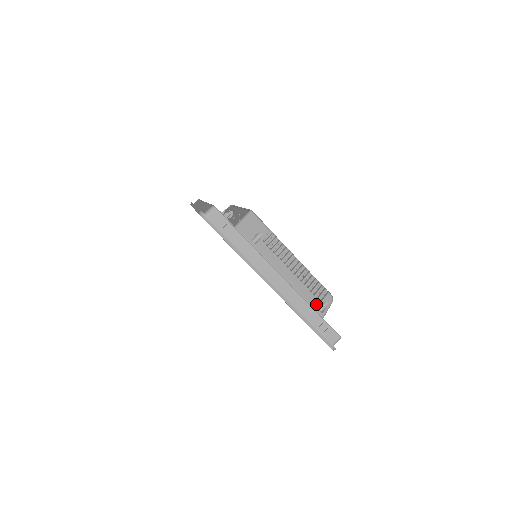
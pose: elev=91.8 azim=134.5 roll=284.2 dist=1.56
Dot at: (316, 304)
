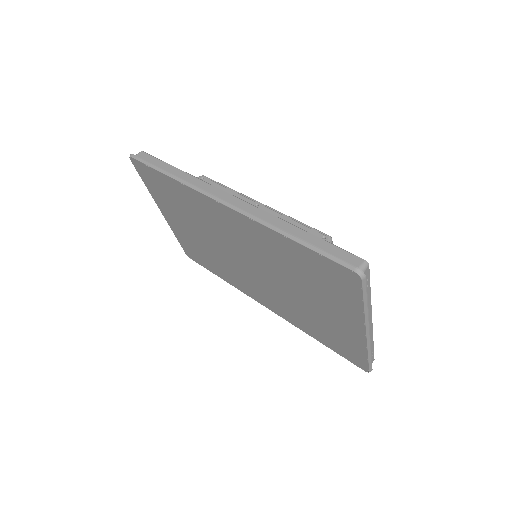
Dot at: occluded
